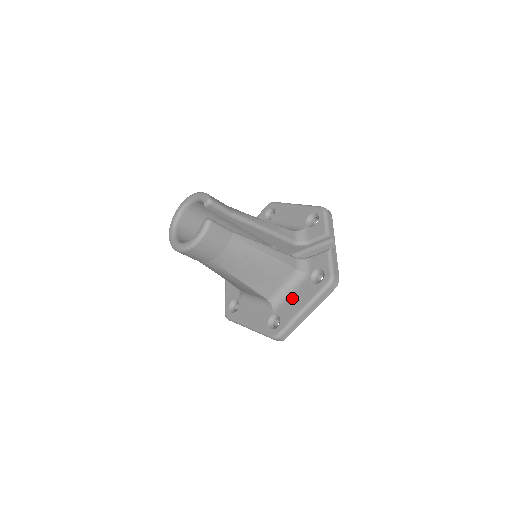
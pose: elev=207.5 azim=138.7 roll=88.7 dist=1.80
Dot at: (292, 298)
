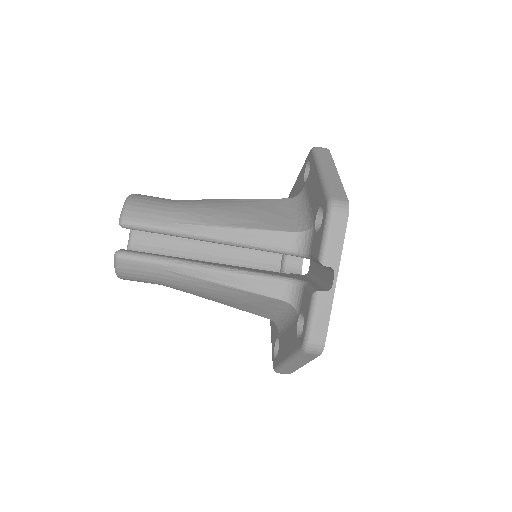
Dot at: (286, 334)
